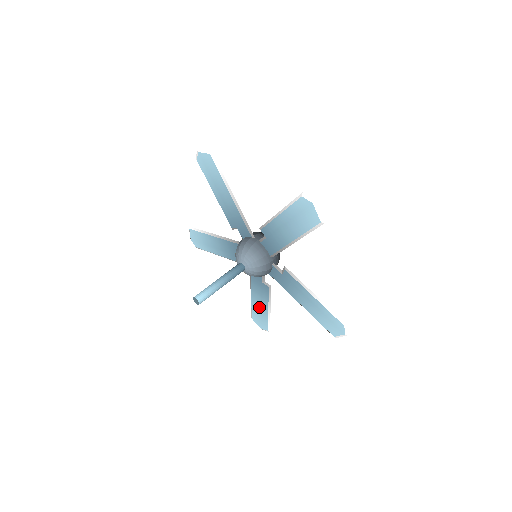
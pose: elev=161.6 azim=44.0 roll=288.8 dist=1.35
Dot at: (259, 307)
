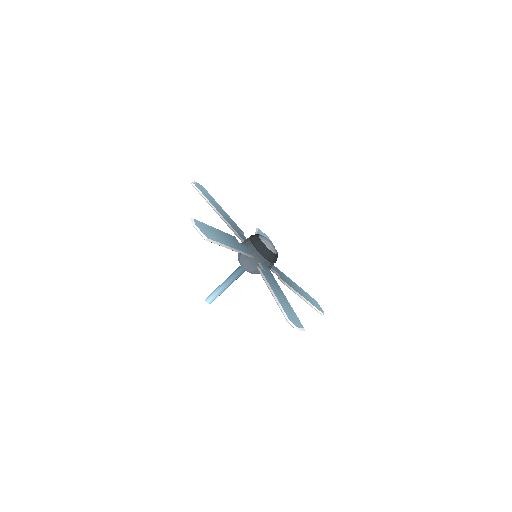
Dot at: occluded
